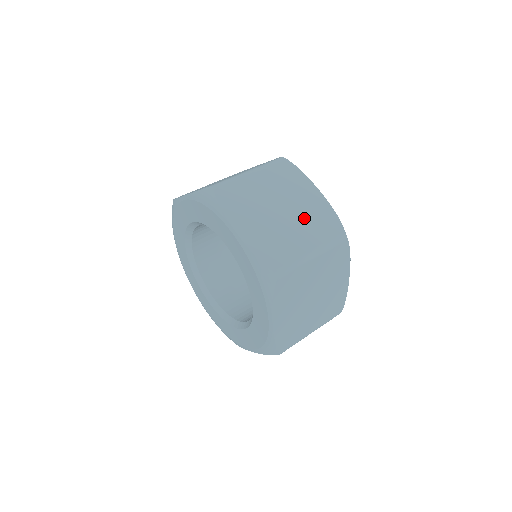
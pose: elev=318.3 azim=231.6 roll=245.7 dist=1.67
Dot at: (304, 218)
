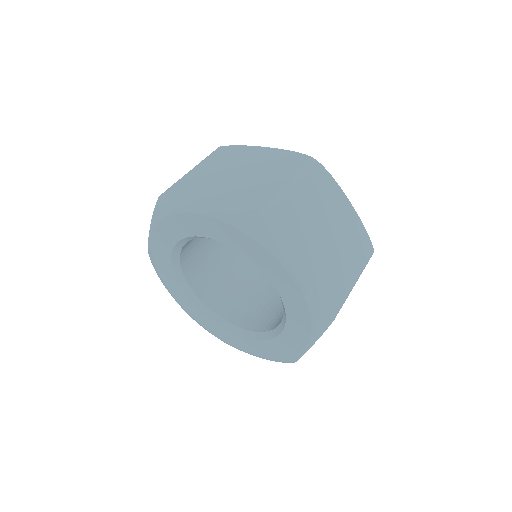
Dot at: (263, 168)
